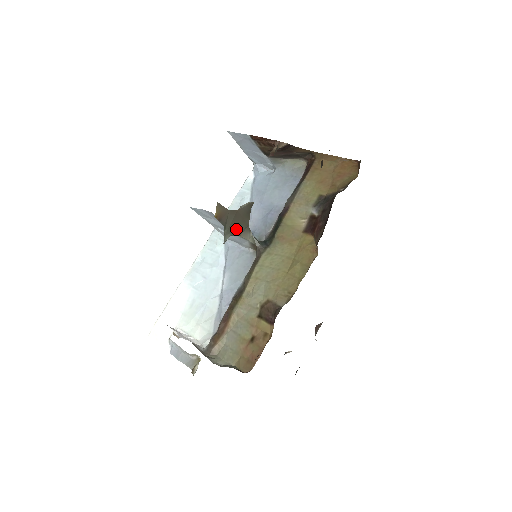
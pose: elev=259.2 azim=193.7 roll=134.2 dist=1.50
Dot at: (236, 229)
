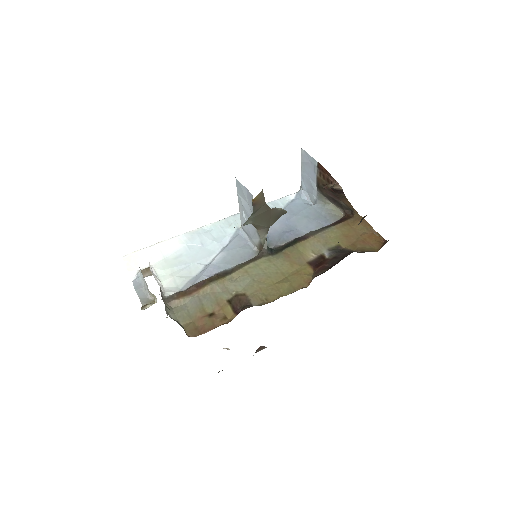
Dot at: (259, 222)
